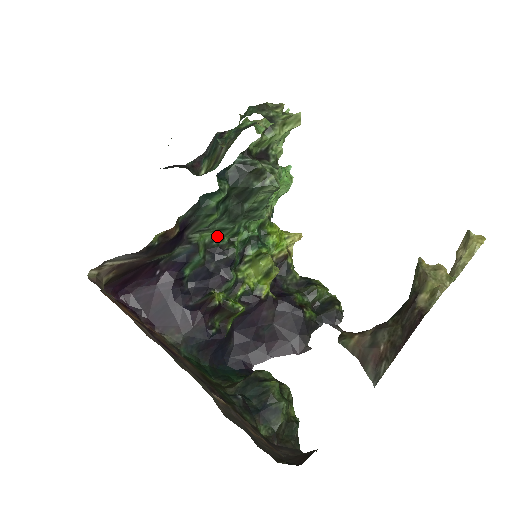
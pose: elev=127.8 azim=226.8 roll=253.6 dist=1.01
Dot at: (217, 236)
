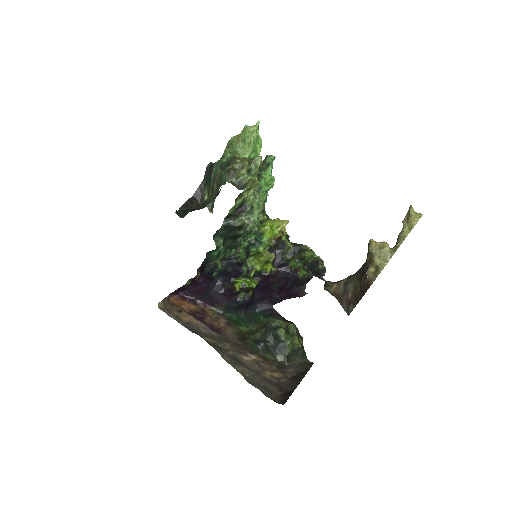
Dot at: (227, 252)
